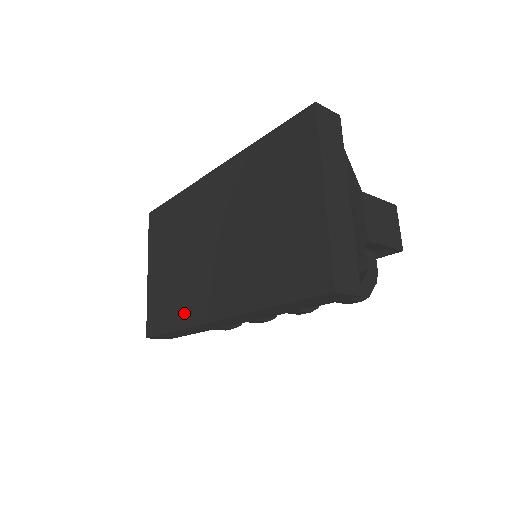
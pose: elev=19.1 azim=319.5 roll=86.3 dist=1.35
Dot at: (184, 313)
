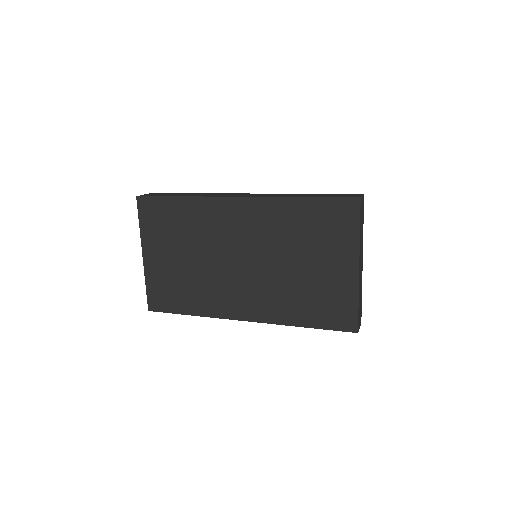
Dot at: (202, 305)
